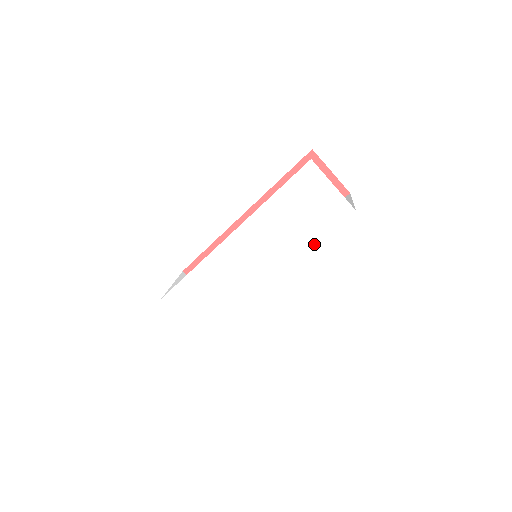
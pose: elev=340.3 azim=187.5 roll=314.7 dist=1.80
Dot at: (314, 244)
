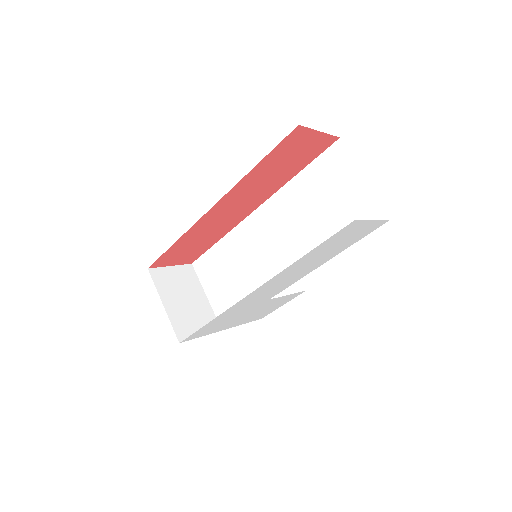
Dot at: occluded
